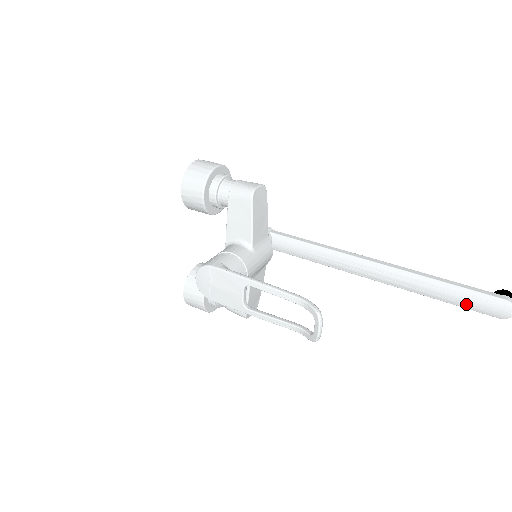
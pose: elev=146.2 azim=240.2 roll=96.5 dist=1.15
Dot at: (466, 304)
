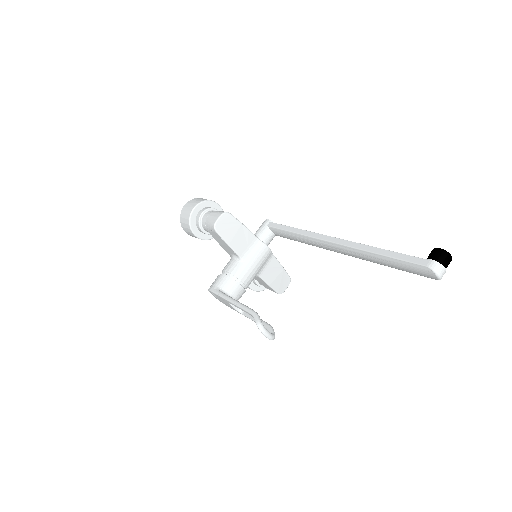
Dot at: (404, 270)
